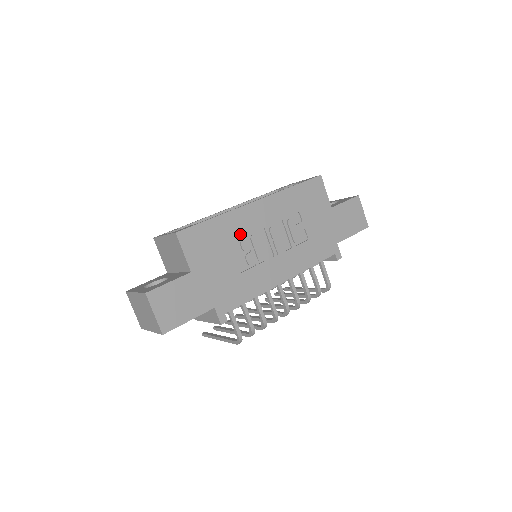
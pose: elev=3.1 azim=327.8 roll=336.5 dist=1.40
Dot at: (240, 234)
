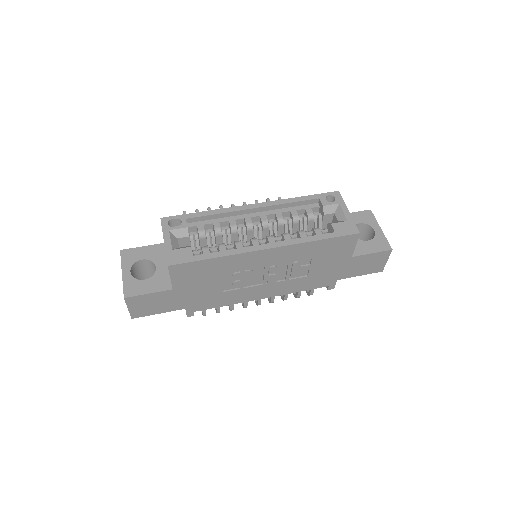
Dot at: (236, 270)
